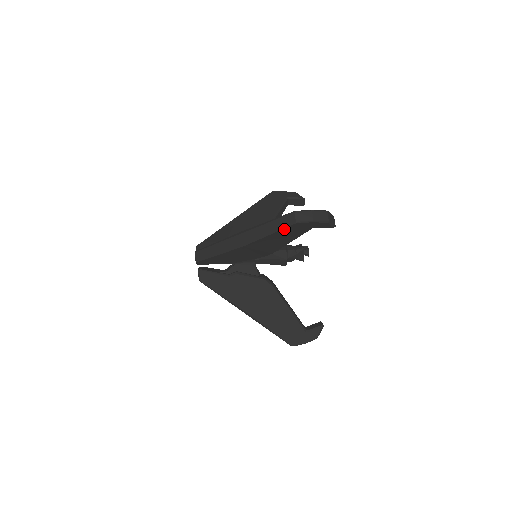
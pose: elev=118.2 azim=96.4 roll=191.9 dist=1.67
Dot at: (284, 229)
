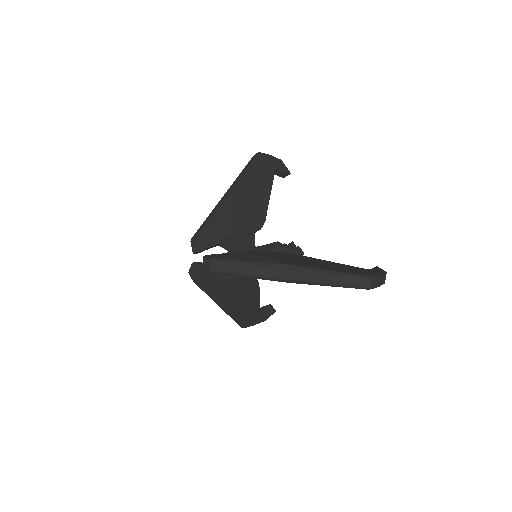
Dot at: (254, 162)
